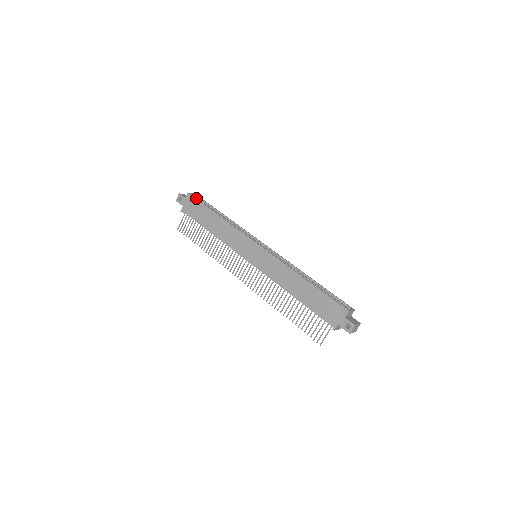
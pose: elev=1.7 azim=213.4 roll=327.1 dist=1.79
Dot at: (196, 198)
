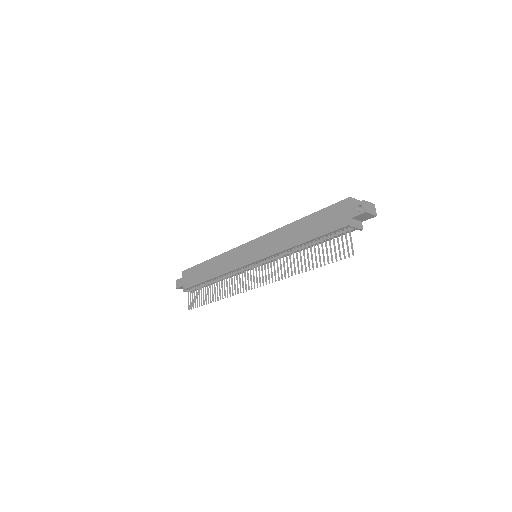
Dot at: (189, 268)
